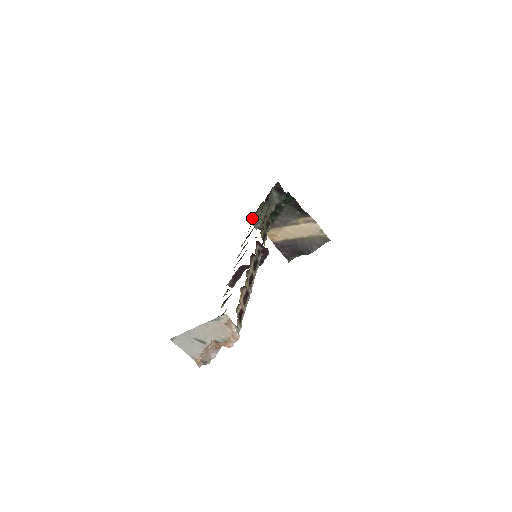
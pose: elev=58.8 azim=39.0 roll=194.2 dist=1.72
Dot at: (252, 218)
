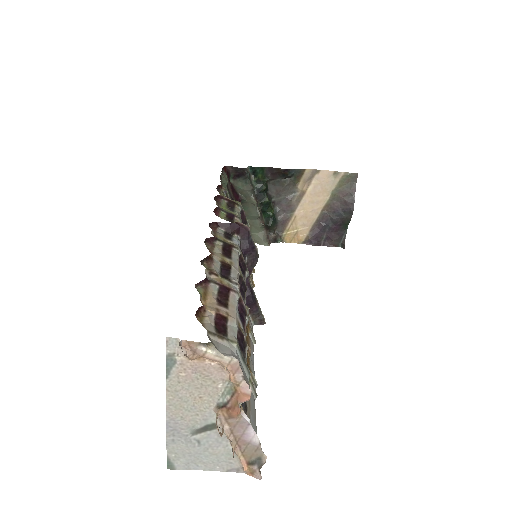
Dot at: occluded
